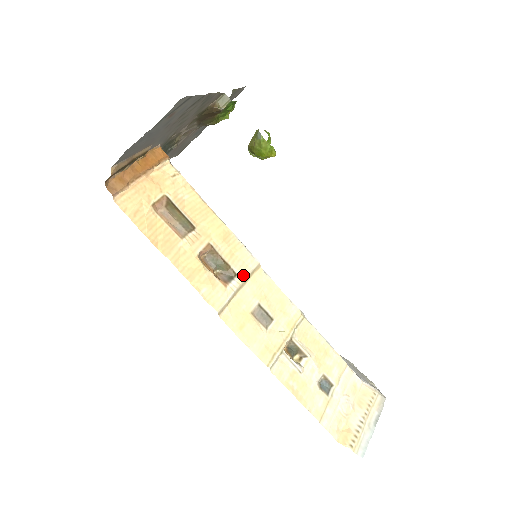
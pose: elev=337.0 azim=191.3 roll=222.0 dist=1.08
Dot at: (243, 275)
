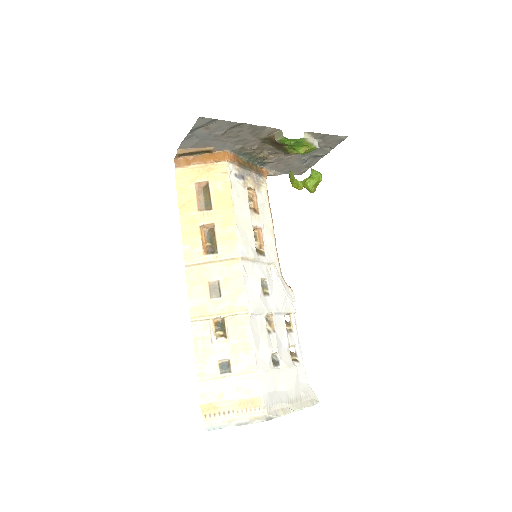
Dot at: (222, 256)
